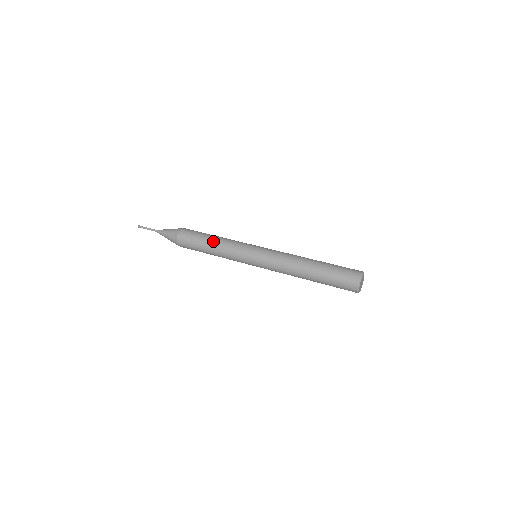
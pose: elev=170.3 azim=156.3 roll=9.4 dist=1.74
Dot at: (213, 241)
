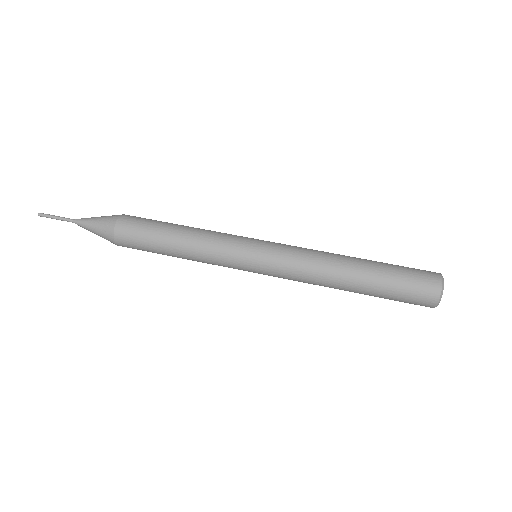
Dot at: (182, 230)
